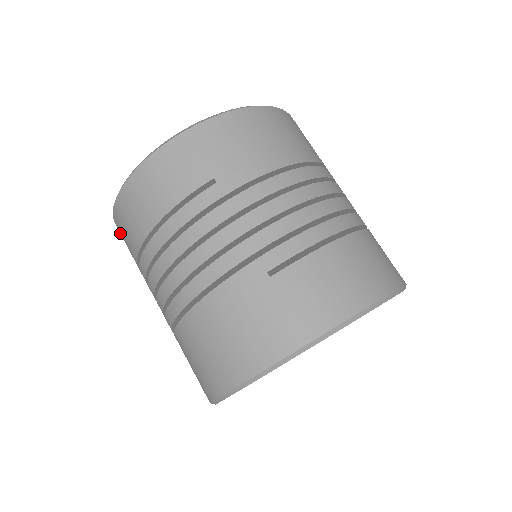
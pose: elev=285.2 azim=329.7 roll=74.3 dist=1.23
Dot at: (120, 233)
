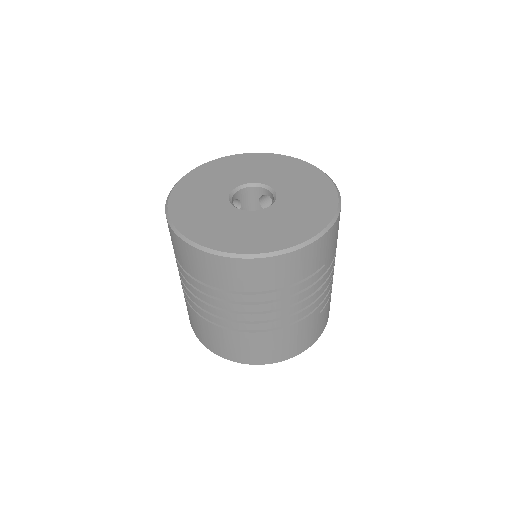
Dot at: (215, 264)
